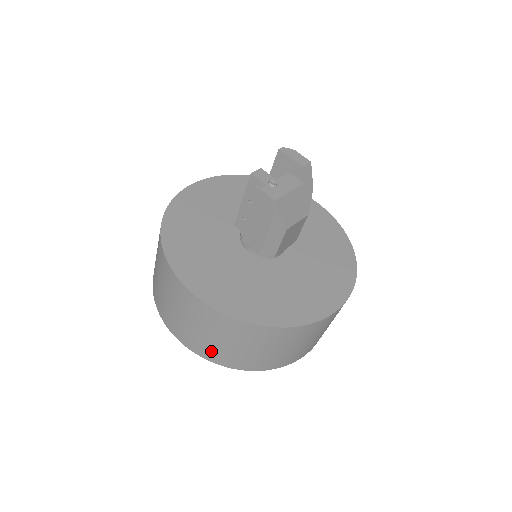
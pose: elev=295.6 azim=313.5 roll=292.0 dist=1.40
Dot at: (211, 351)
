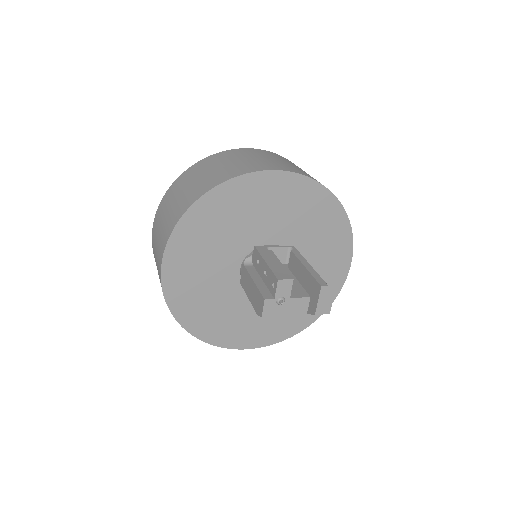
Dot at: occluded
